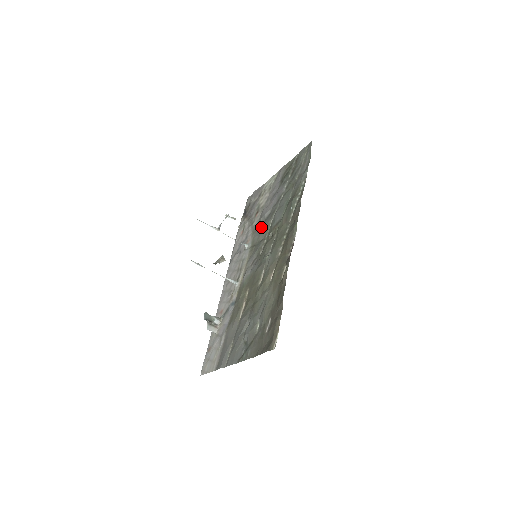
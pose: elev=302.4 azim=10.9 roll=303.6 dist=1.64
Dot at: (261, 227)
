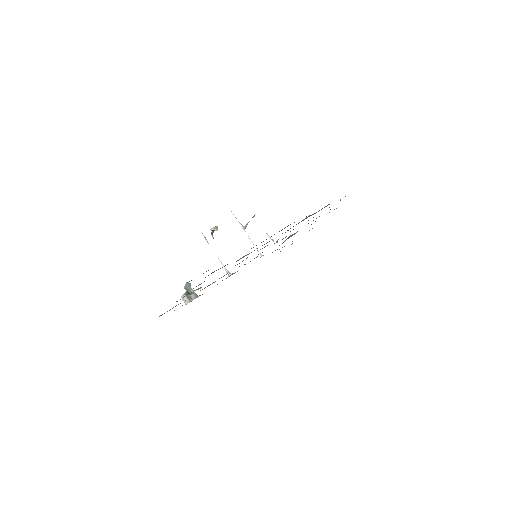
Dot at: occluded
